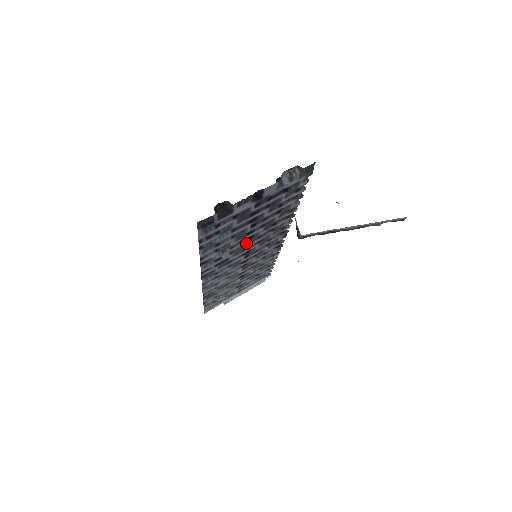
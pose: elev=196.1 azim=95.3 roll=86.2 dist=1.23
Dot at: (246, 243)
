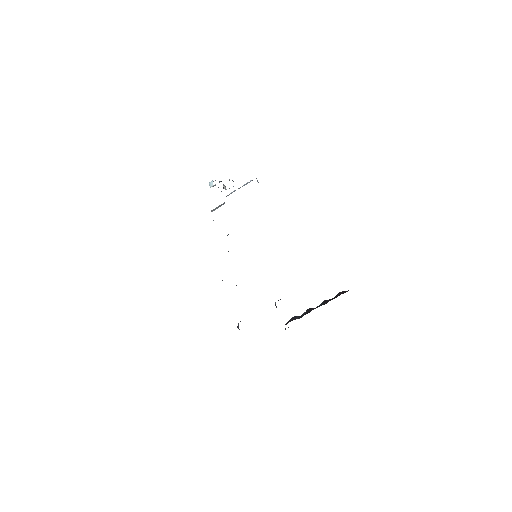
Dot at: occluded
